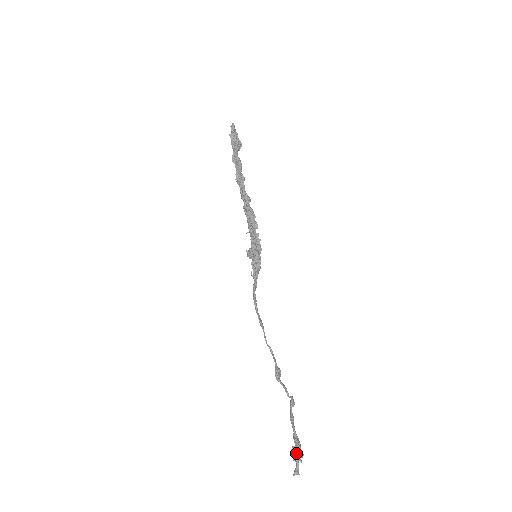
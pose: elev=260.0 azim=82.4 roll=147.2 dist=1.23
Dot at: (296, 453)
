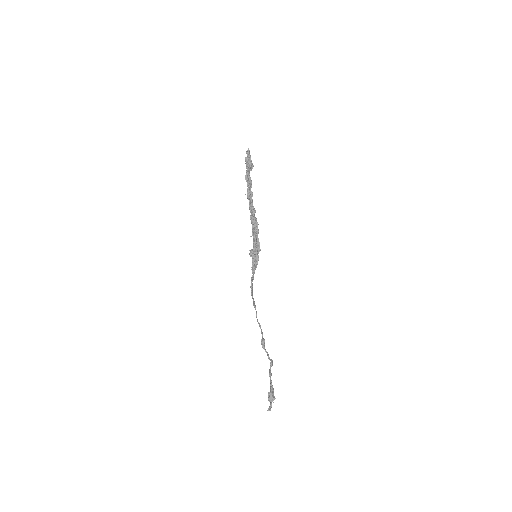
Dot at: (271, 397)
